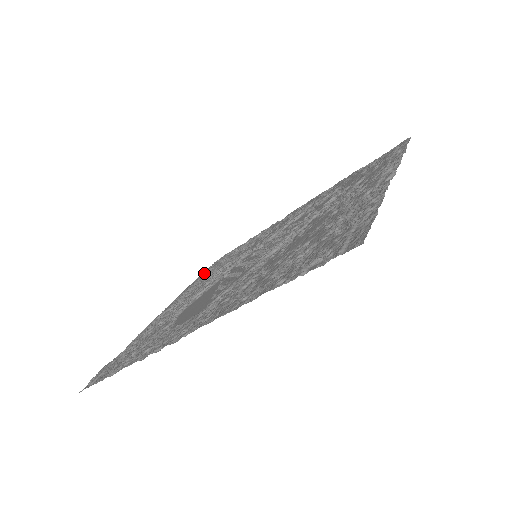
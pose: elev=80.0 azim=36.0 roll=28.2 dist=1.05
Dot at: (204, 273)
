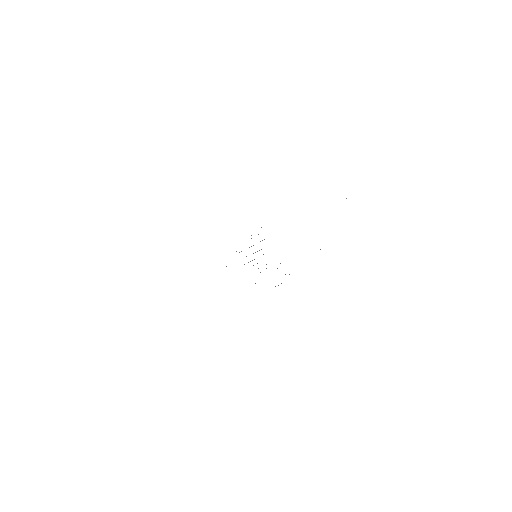
Dot at: occluded
